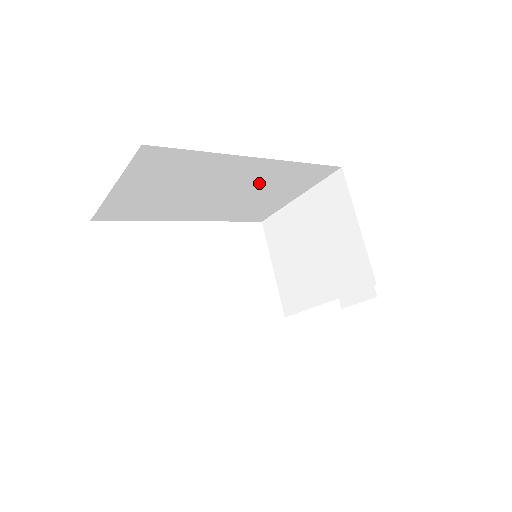
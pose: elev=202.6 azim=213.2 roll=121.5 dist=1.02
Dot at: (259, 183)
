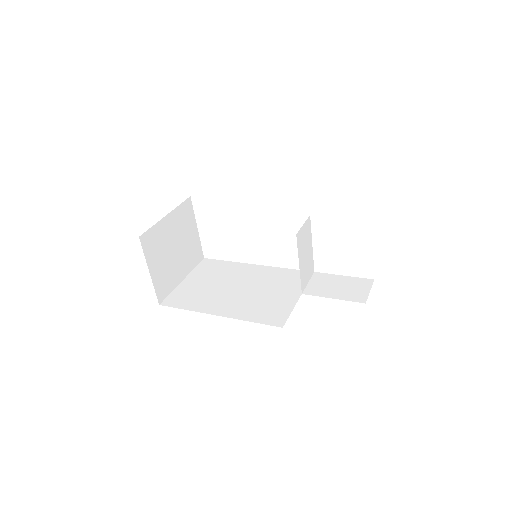
Dot at: occluded
